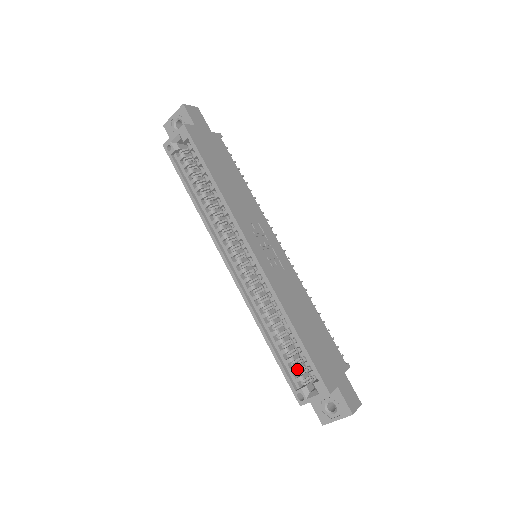
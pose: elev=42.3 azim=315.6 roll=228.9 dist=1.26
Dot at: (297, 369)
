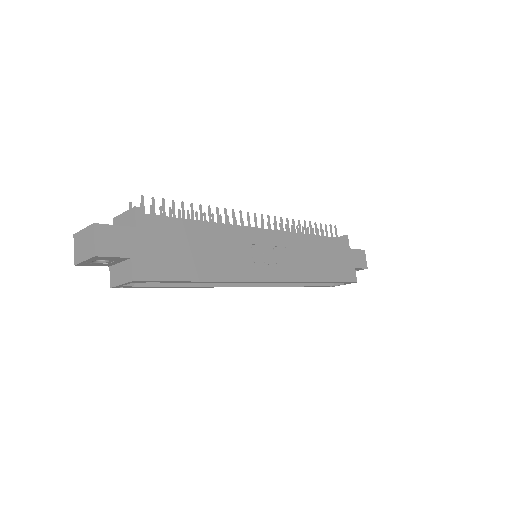
Dot at: occluded
